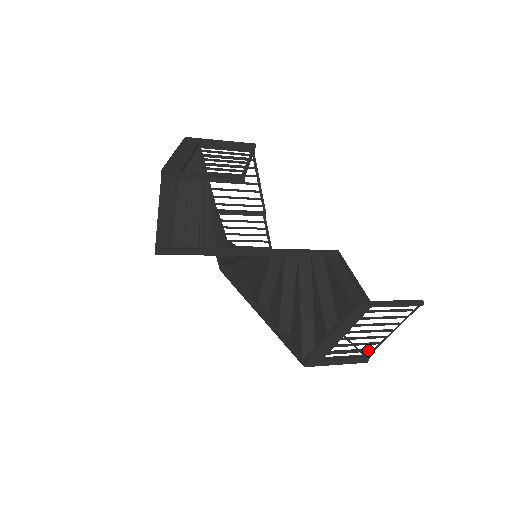
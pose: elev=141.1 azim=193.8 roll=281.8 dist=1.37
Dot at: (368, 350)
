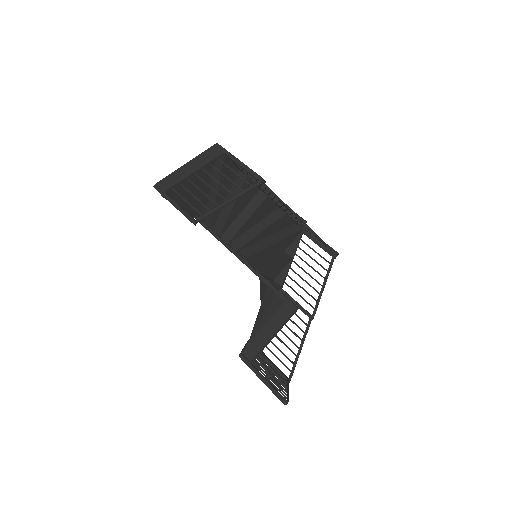
Dot at: (284, 379)
